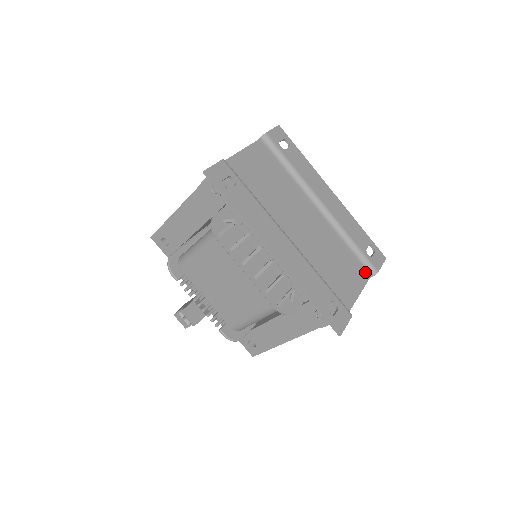
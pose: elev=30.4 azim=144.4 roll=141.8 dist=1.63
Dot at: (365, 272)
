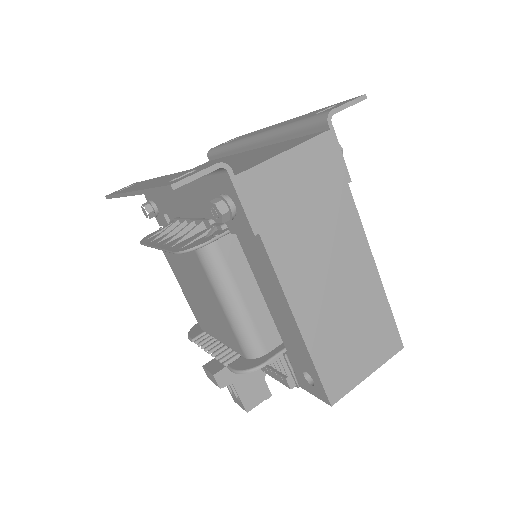
Dot at: (321, 131)
